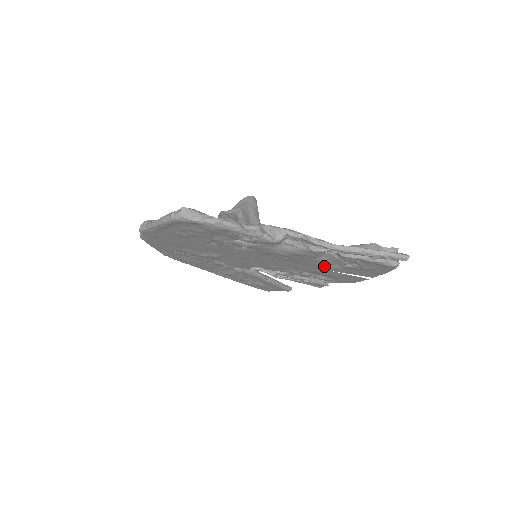
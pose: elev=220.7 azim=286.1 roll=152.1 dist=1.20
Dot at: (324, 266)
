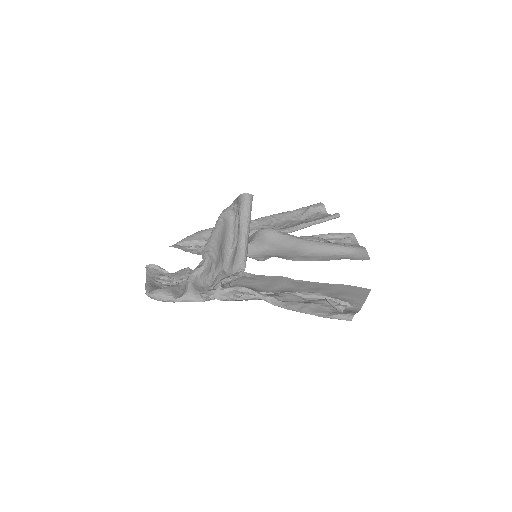
Dot at: occluded
